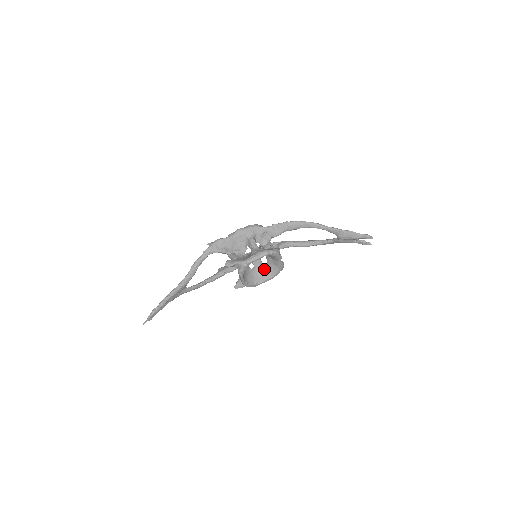
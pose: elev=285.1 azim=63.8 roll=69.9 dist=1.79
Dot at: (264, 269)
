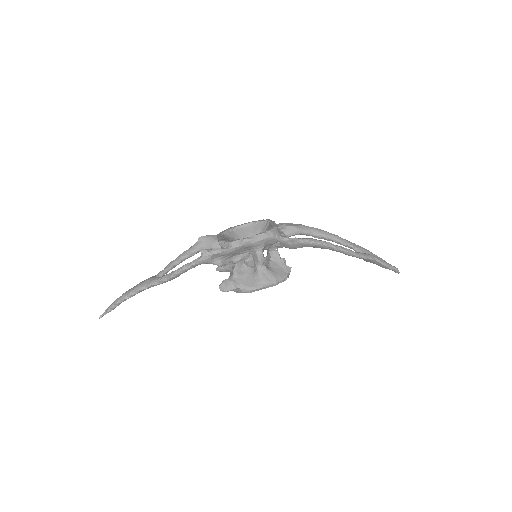
Dot at: occluded
